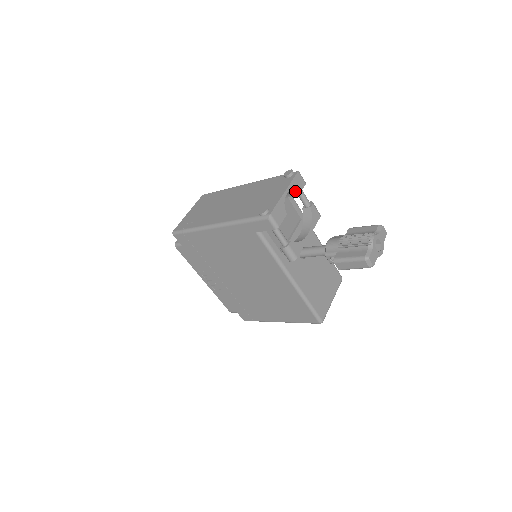
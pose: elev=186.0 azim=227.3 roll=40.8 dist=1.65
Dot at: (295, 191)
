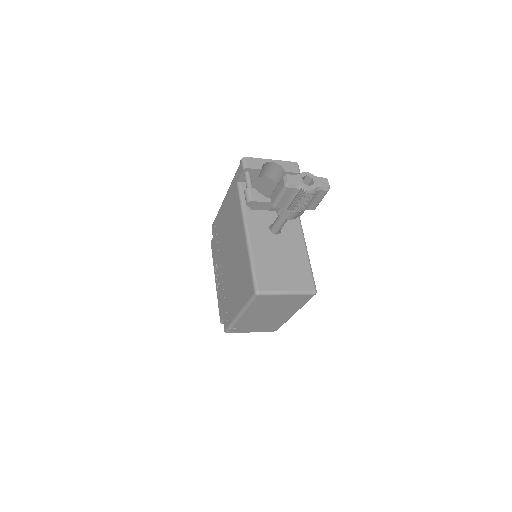
Dot at: (283, 167)
